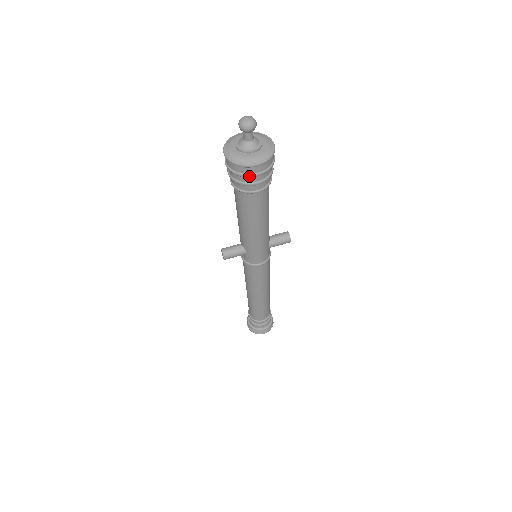
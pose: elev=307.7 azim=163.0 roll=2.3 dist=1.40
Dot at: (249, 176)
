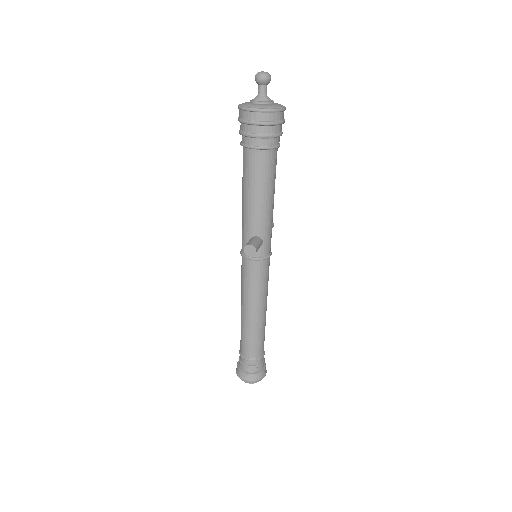
Dot at: (281, 122)
